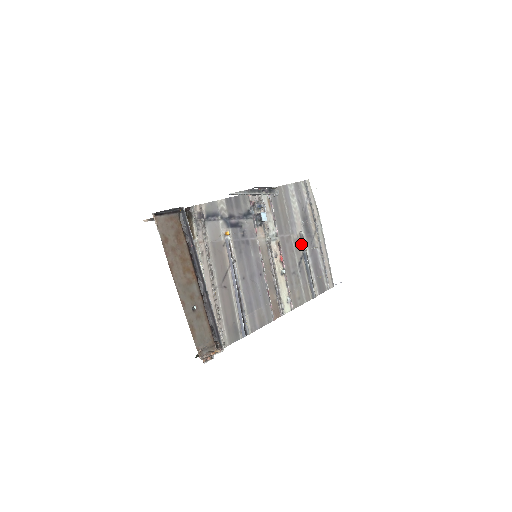
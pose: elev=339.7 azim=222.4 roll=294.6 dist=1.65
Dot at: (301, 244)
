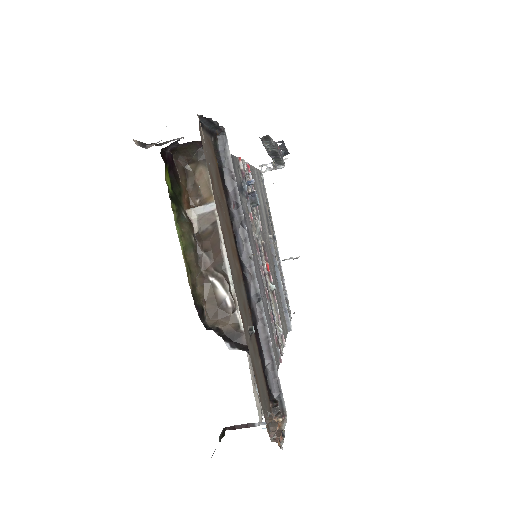
Dot at: (271, 252)
